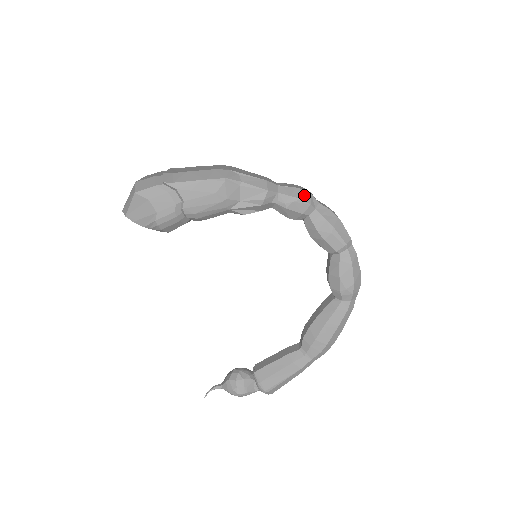
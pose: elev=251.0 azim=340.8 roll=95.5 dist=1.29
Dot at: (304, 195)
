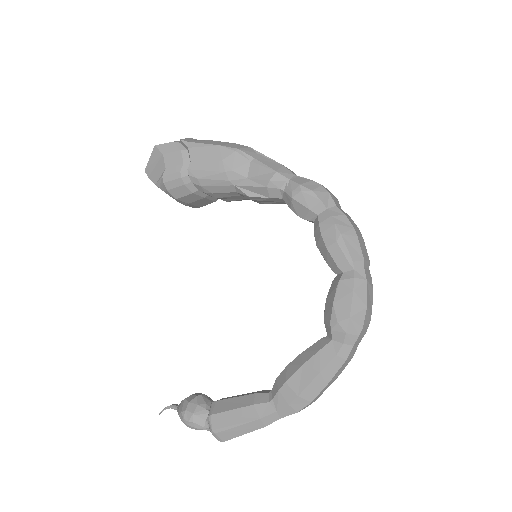
Dot at: (318, 189)
